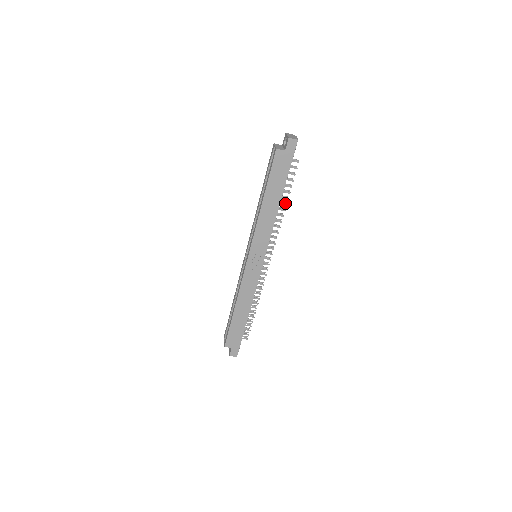
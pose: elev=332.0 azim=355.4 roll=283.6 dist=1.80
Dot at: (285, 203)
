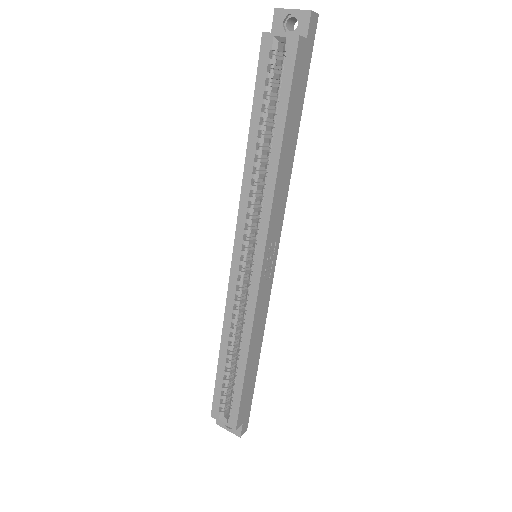
Dot at: occluded
